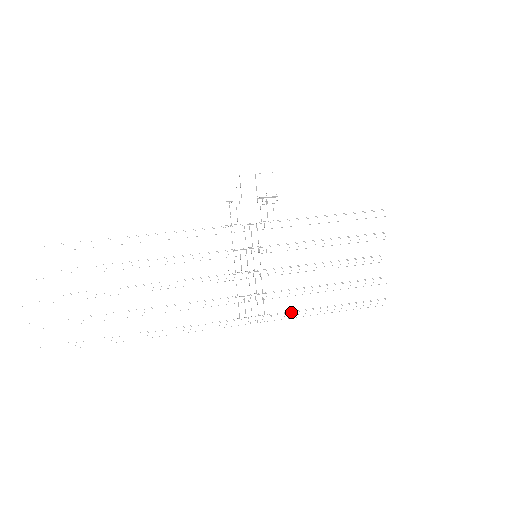
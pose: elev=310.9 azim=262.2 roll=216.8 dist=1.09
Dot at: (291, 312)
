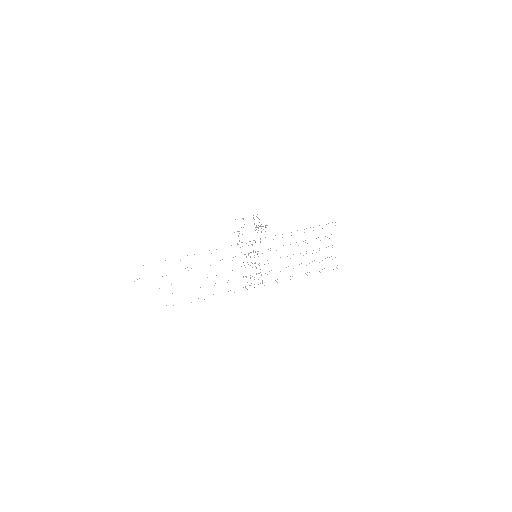
Dot at: occluded
